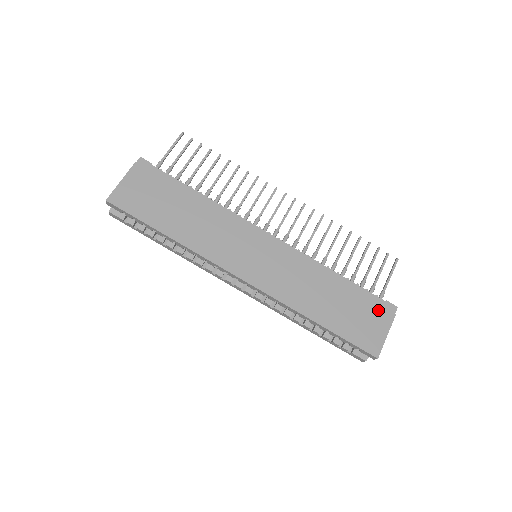
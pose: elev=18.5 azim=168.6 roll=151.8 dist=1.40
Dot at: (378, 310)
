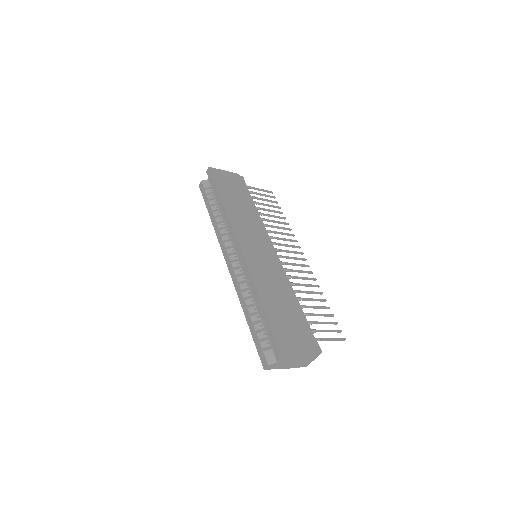
Dot at: (307, 337)
